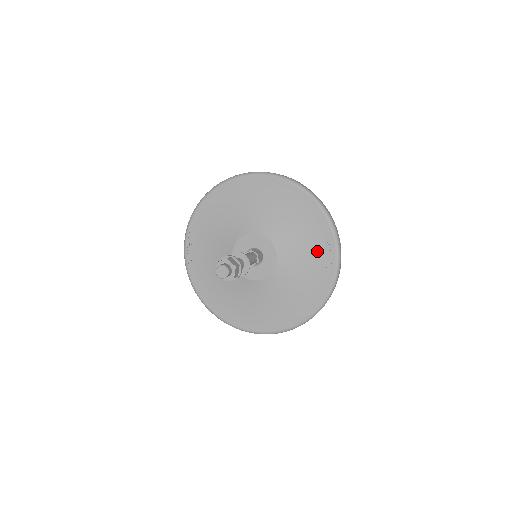
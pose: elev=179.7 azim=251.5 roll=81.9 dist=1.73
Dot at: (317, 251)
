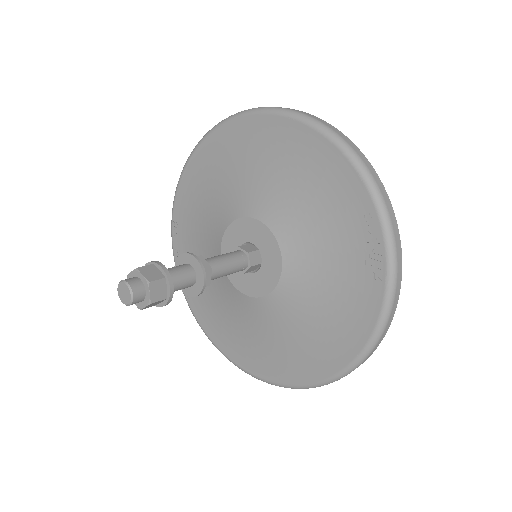
Dot at: (348, 238)
